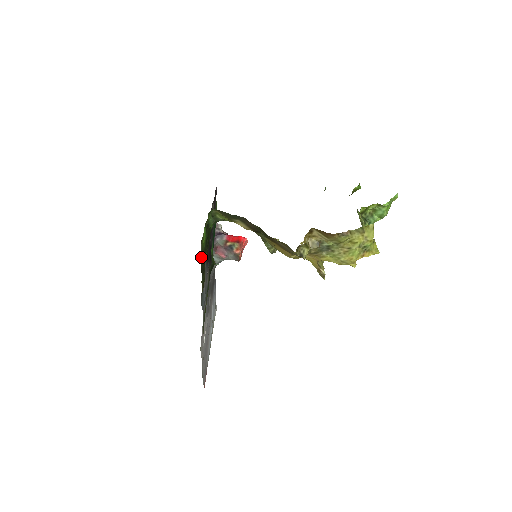
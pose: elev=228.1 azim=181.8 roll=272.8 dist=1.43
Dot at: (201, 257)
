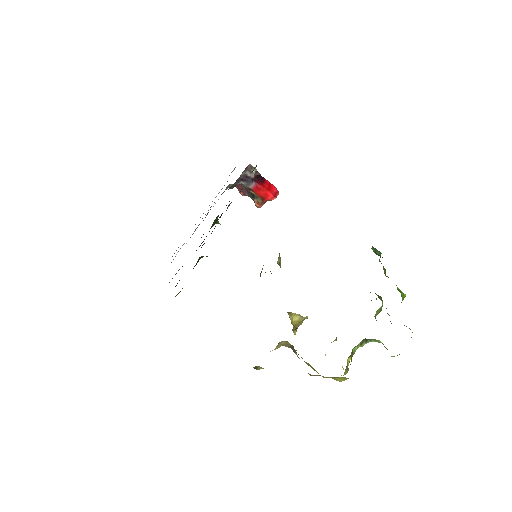
Dot at: occluded
